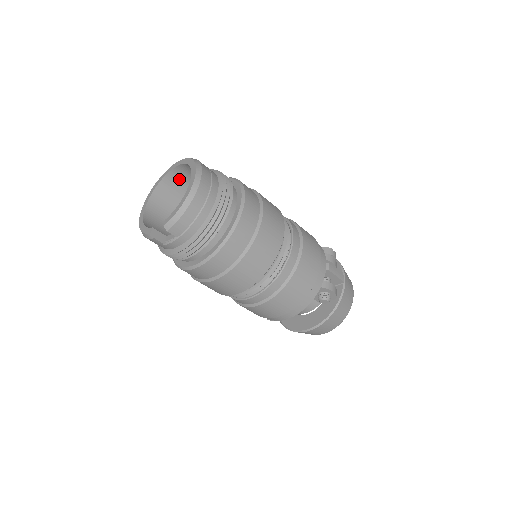
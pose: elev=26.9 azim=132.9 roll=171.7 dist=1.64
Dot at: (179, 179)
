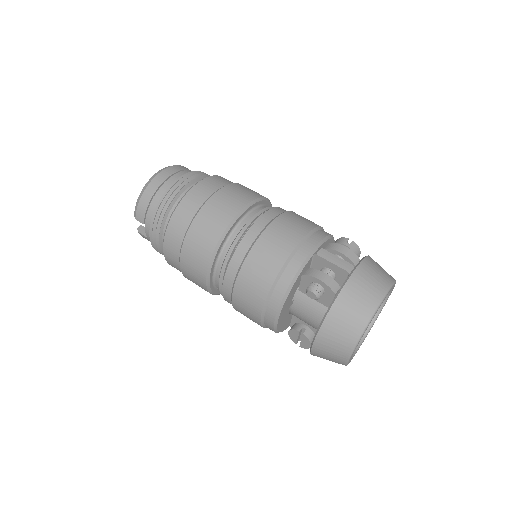
Dot at: occluded
